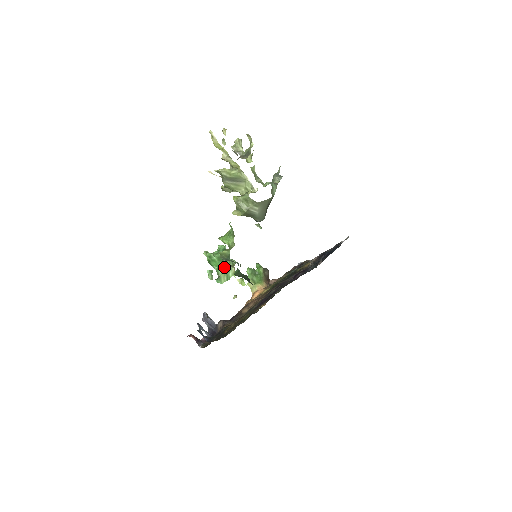
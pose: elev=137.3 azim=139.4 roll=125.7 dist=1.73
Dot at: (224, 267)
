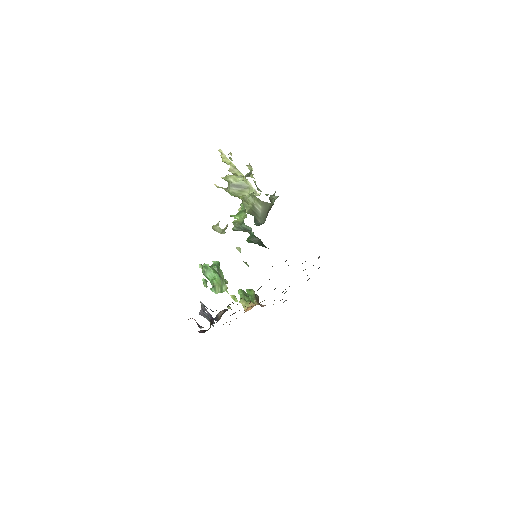
Dot at: (219, 278)
